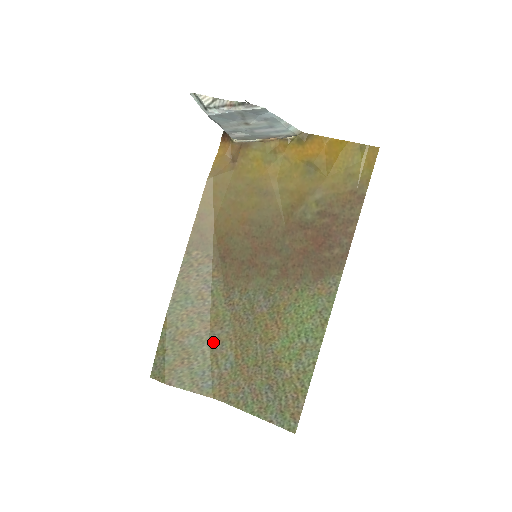
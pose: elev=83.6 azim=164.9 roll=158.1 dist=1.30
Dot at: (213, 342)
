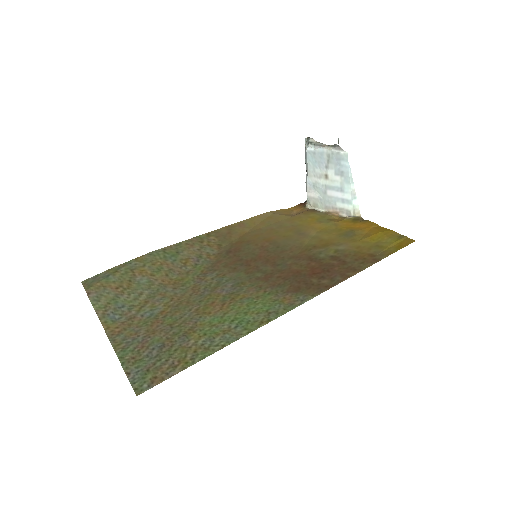
Dot at: (157, 293)
